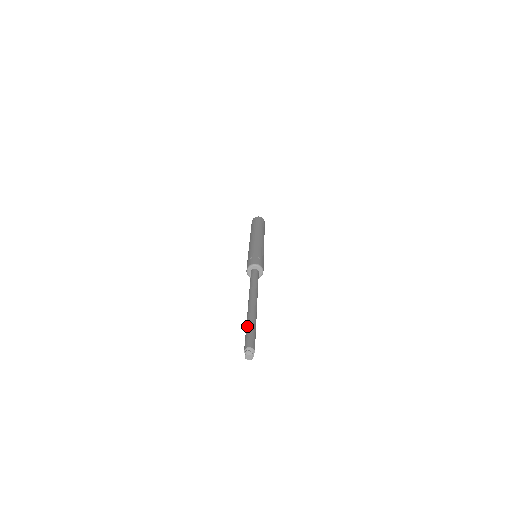
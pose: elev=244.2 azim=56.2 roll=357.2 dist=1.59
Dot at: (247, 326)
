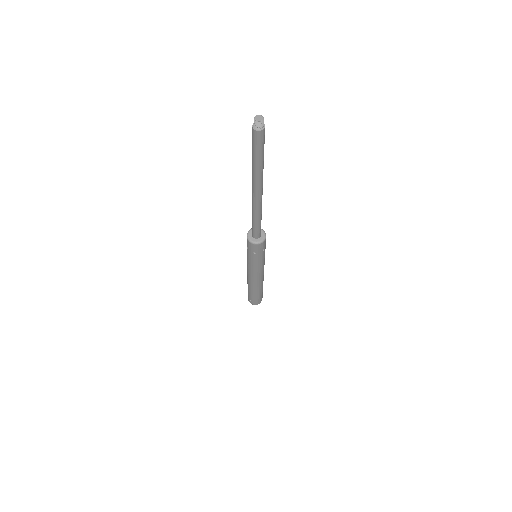
Dot at: (252, 155)
